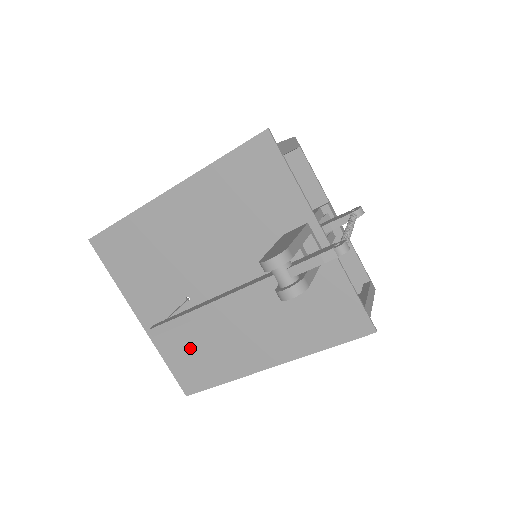
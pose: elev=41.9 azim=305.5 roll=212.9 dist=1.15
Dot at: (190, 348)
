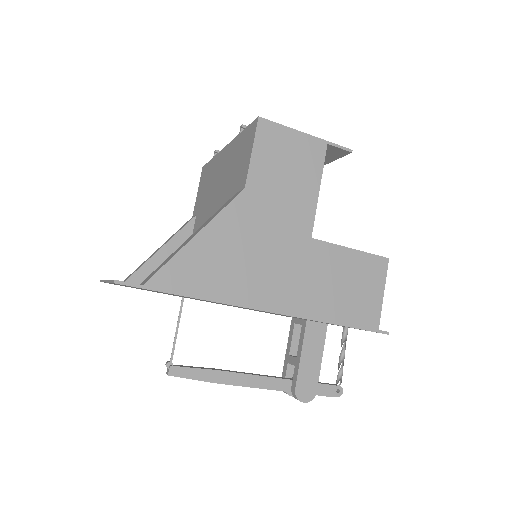
Dot at: occluded
